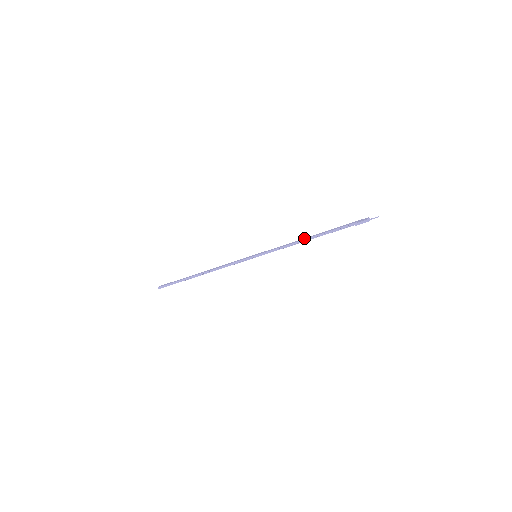
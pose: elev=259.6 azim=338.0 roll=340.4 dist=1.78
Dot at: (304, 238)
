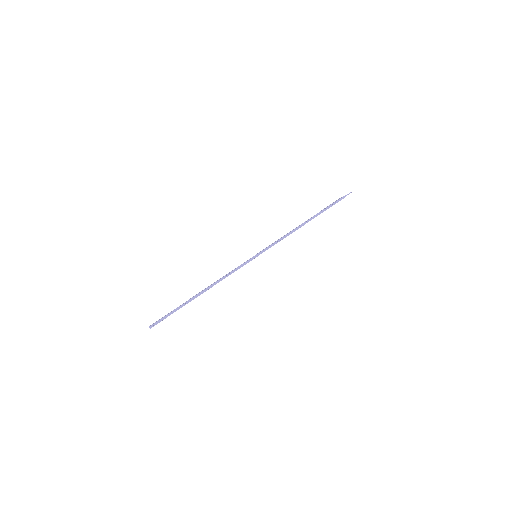
Dot at: occluded
